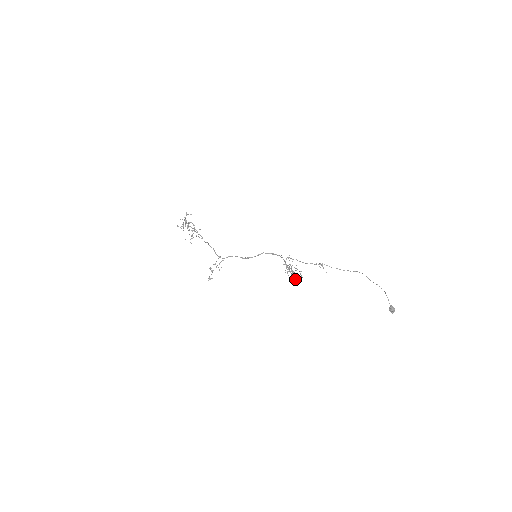
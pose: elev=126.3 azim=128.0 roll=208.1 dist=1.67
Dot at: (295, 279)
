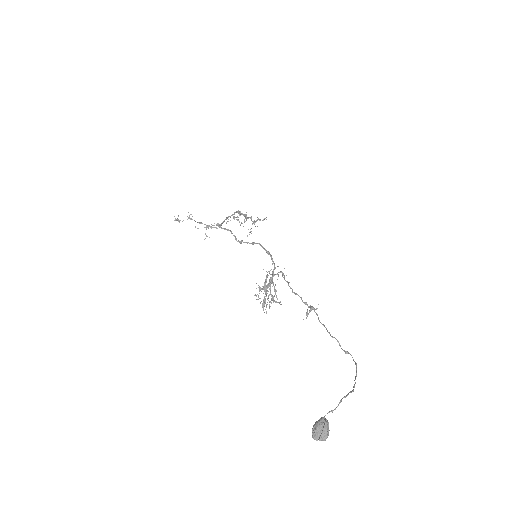
Dot at: (263, 308)
